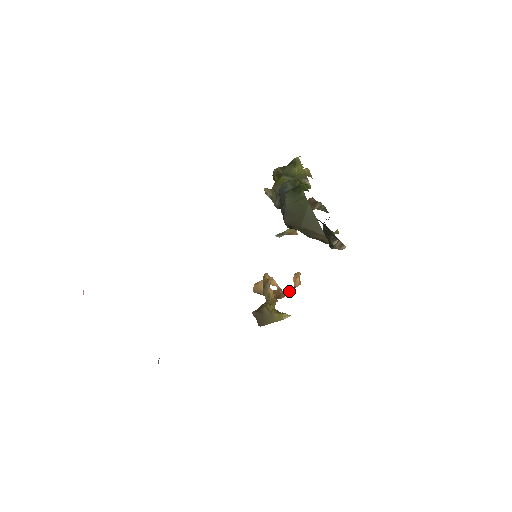
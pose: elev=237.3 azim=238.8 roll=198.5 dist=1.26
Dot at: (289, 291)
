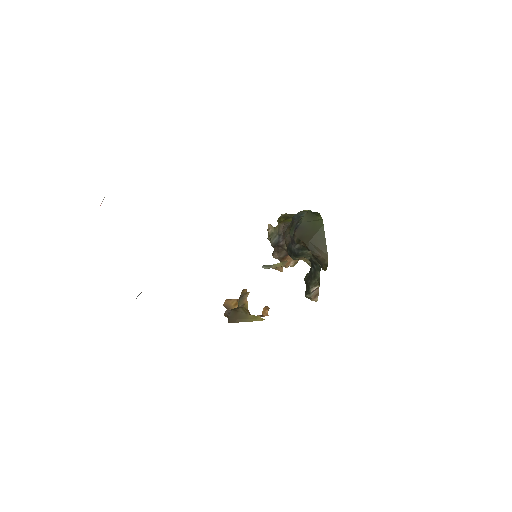
Dot at: occluded
